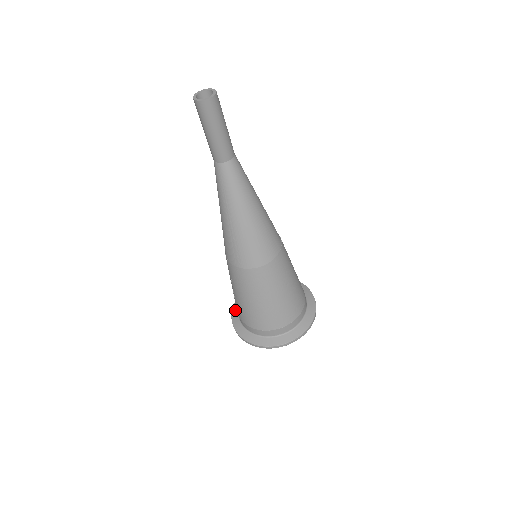
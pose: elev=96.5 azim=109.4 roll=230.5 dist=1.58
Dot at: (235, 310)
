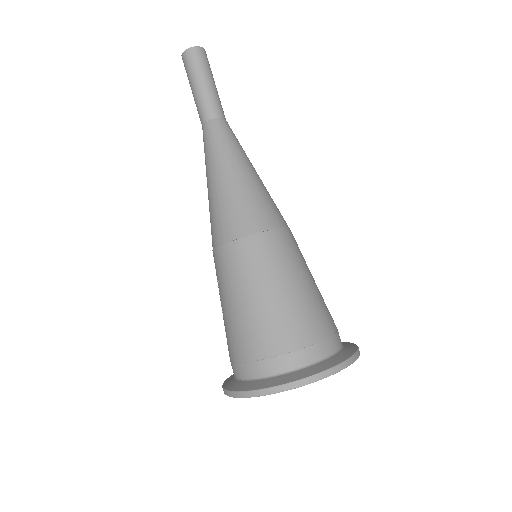
Dot at: (231, 375)
